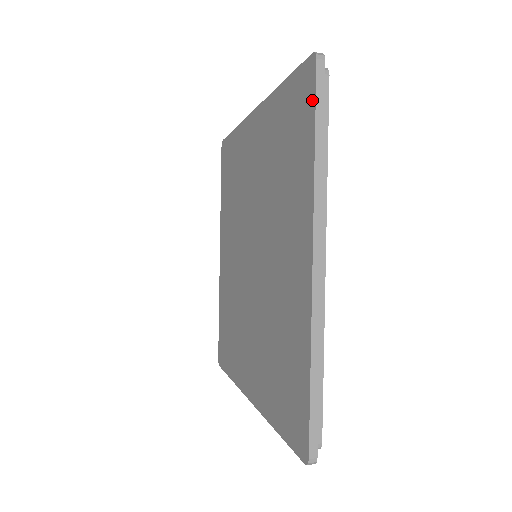
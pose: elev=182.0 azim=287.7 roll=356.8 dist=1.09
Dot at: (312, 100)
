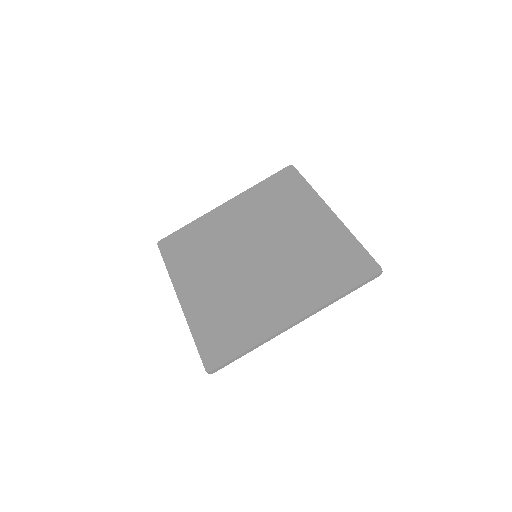
Dot at: (297, 175)
